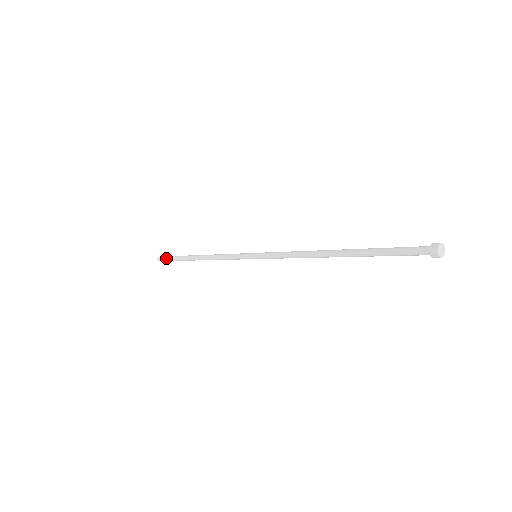
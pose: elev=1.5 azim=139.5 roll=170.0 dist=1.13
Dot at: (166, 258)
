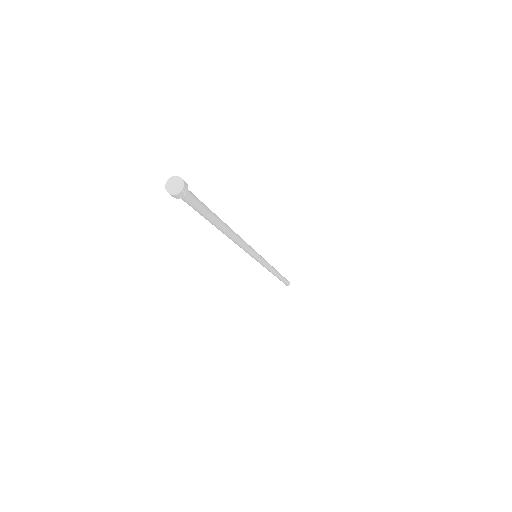
Dot at: occluded
